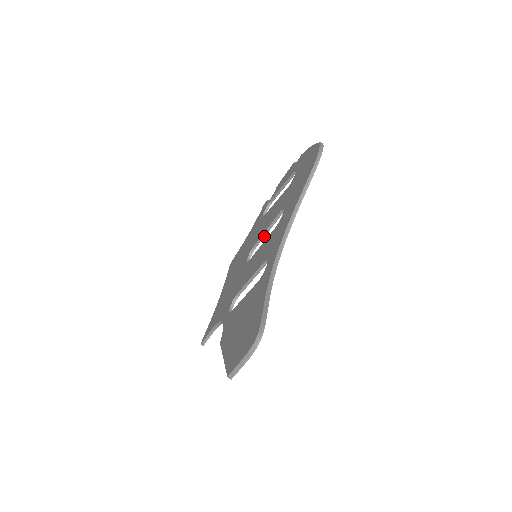
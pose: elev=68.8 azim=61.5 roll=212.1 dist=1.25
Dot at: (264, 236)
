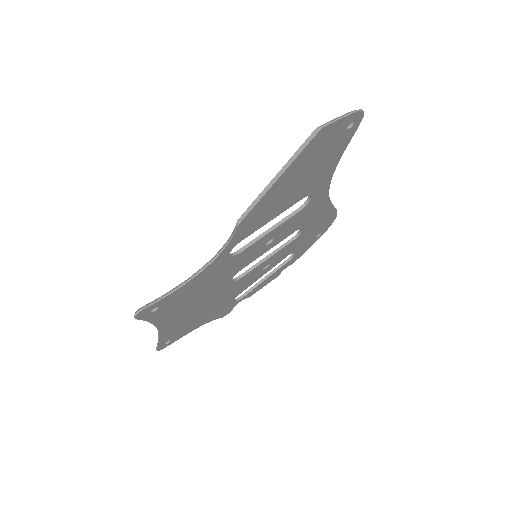
Dot at: (258, 265)
